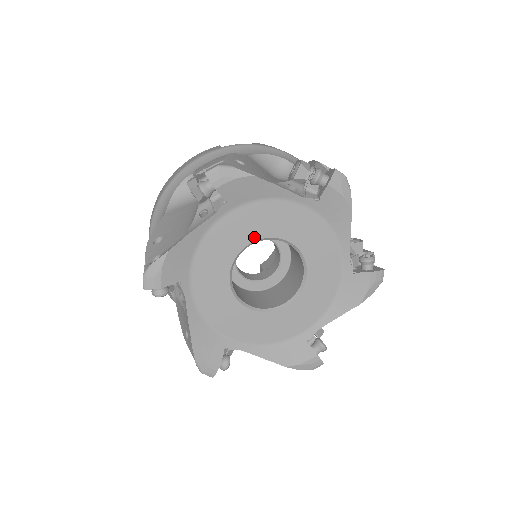
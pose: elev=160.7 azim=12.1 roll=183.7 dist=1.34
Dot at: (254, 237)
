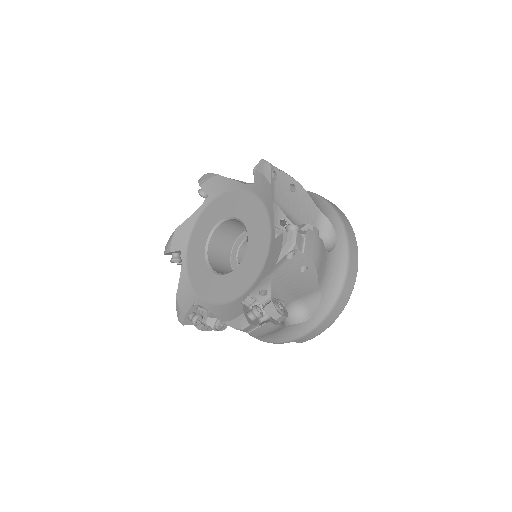
Dot at: (220, 218)
